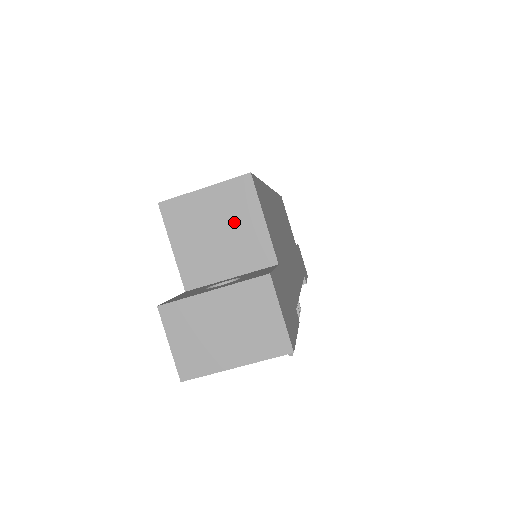
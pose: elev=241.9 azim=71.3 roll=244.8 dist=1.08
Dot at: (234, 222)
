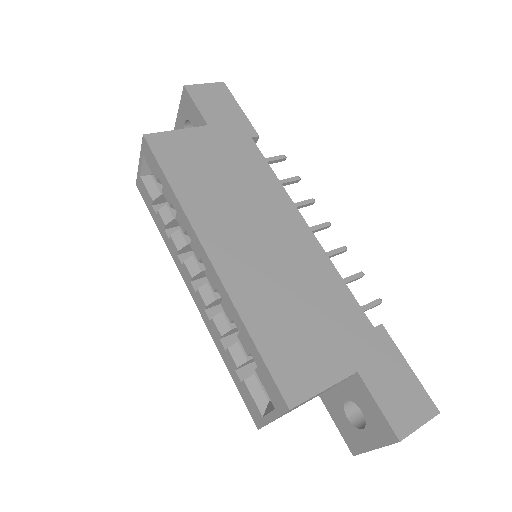
Dot at: occluded
